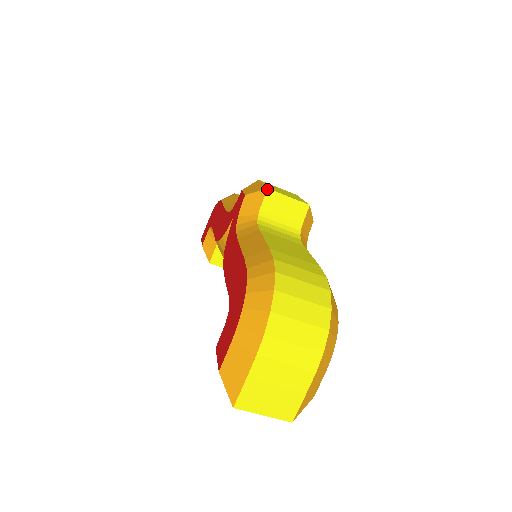
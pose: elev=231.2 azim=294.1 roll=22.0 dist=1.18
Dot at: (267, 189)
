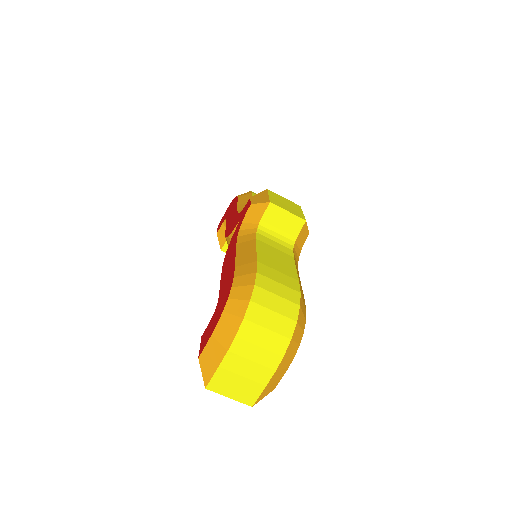
Dot at: (269, 203)
